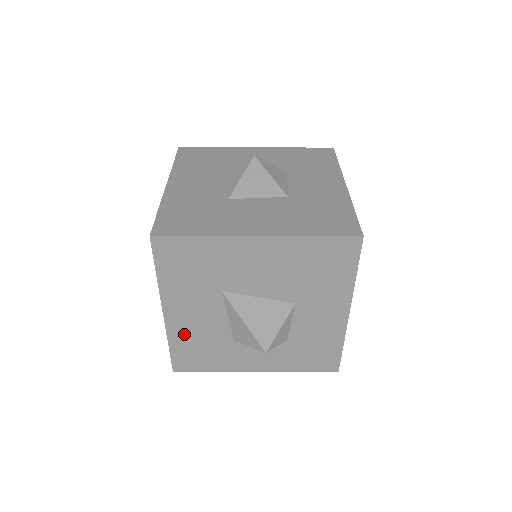
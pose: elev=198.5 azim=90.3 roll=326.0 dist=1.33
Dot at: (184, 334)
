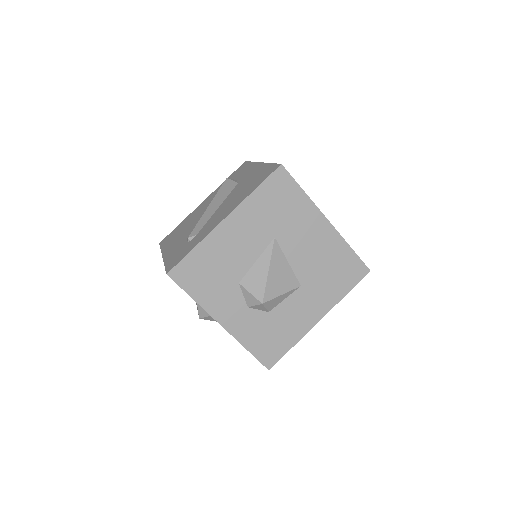
Dot at: (216, 248)
